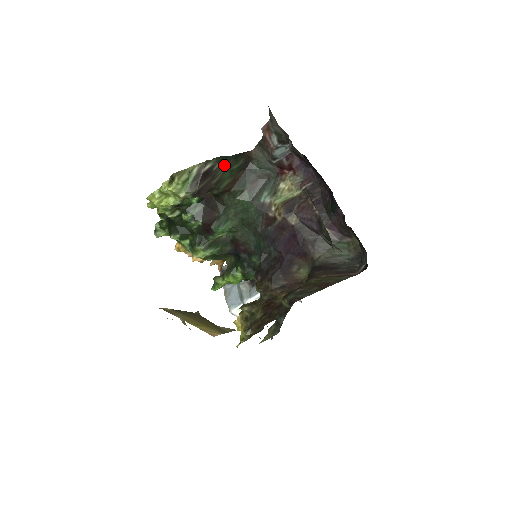
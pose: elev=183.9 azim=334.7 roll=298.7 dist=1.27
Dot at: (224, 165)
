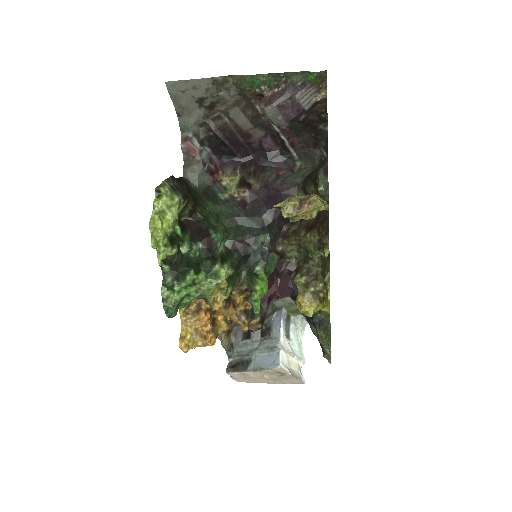
Dot at: (178, 185)
